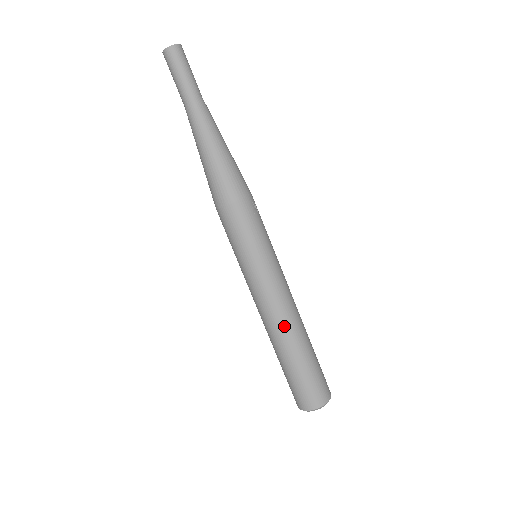
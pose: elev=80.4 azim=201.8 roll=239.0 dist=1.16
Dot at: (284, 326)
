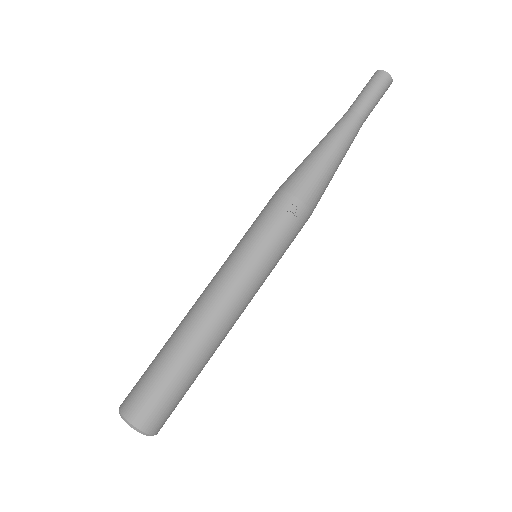
Dot at: (193, 315)
